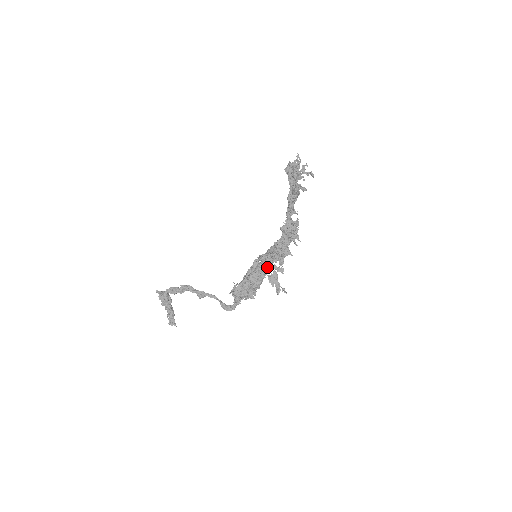
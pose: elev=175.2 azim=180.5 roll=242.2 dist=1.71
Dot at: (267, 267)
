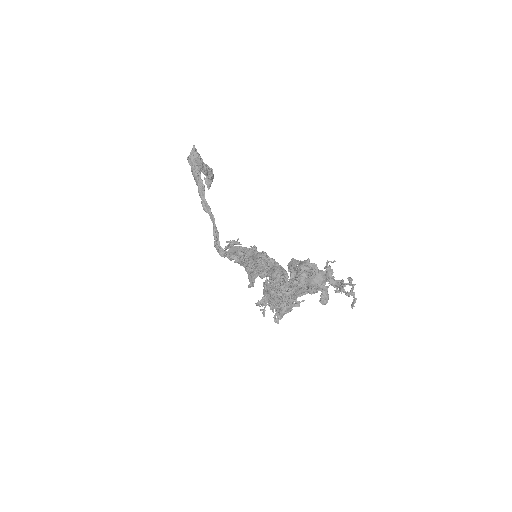
Dot at: (252, 281)
